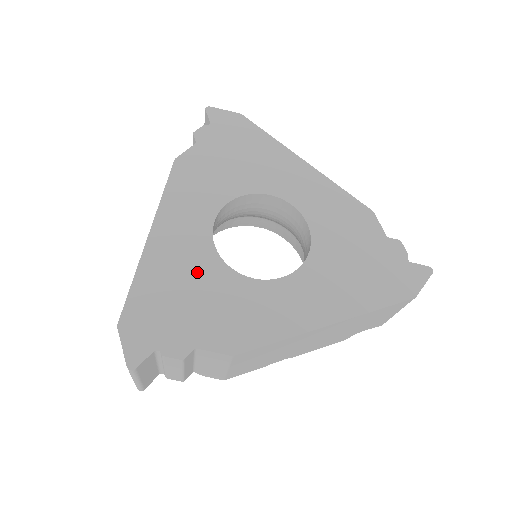
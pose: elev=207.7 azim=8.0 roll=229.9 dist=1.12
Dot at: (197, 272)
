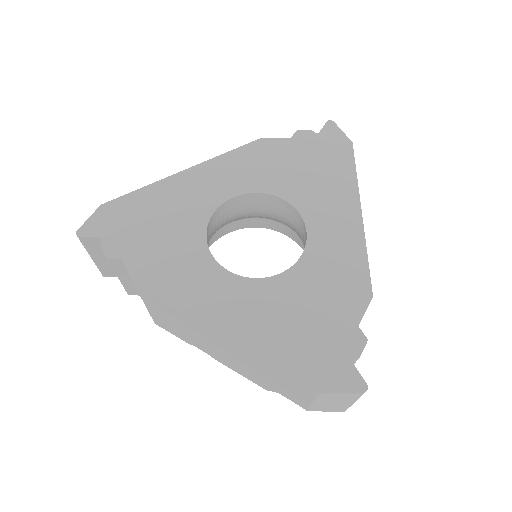
Dot at: (182, 217)
